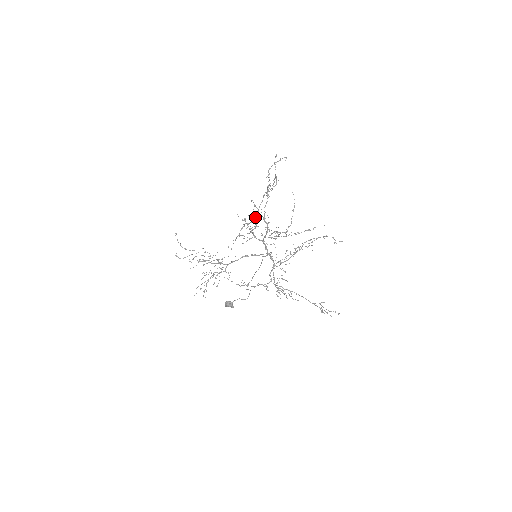
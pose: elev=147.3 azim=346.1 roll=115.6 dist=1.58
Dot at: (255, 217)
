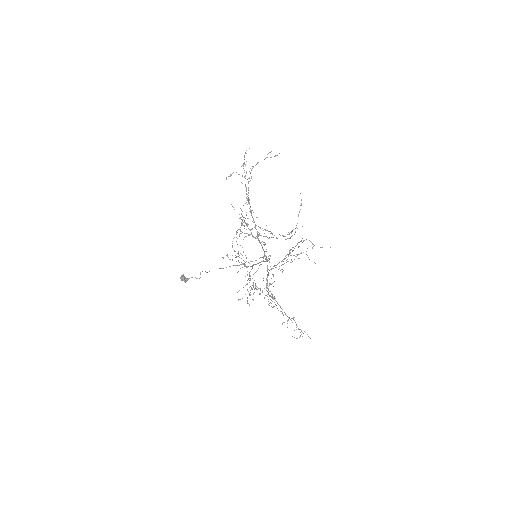
Dot at: occluded
